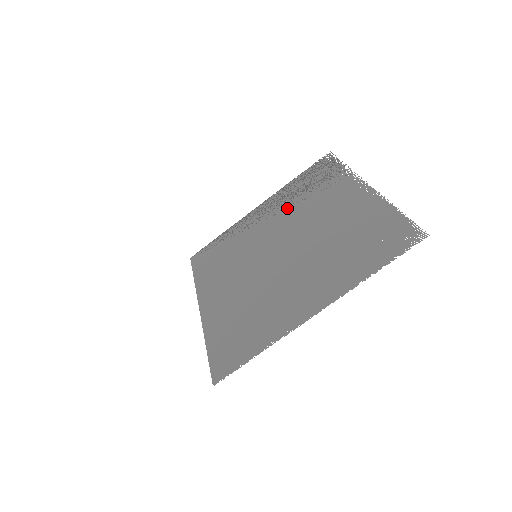
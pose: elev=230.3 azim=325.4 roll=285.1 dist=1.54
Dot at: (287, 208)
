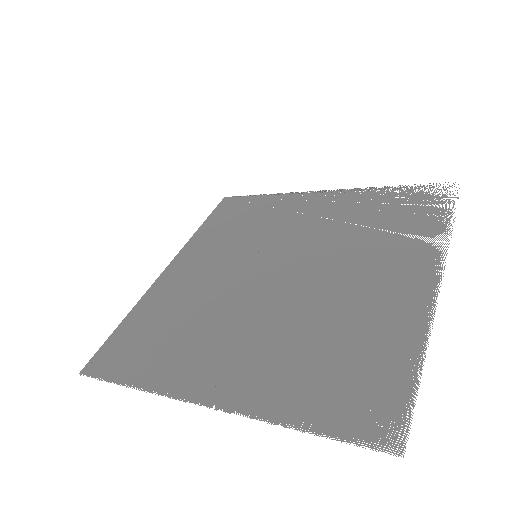
Dot at: (340, 222)
